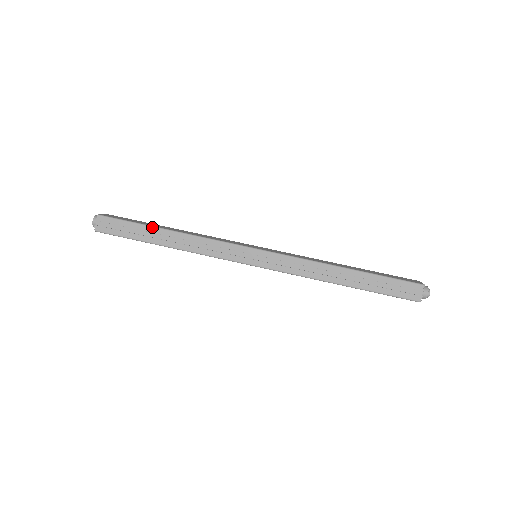
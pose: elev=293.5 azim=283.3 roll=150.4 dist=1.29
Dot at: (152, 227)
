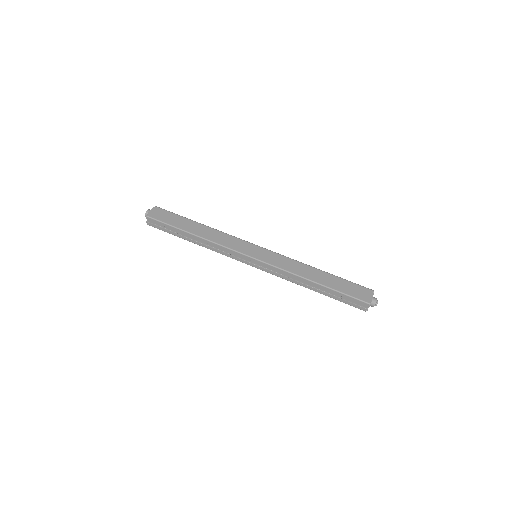
Dot at: (183, 231)
